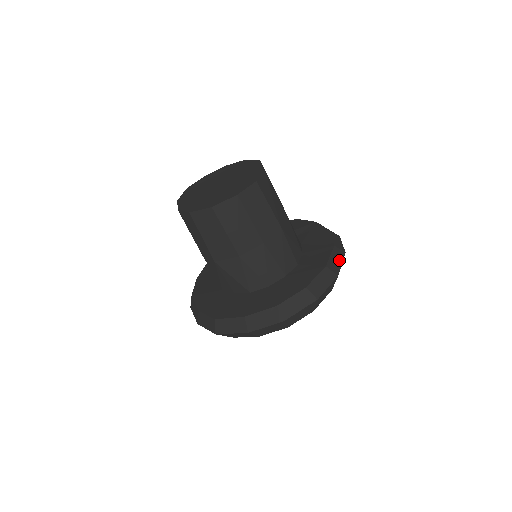
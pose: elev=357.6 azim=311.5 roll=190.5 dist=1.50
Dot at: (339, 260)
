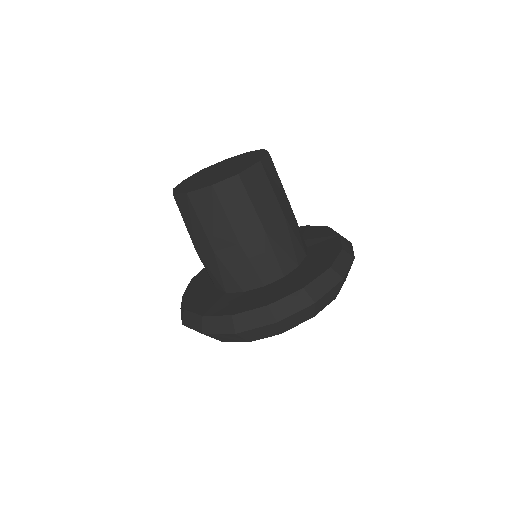
Dot at: (328, 285)
